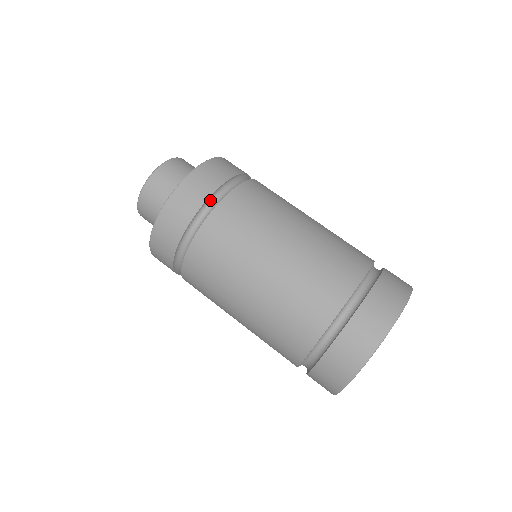
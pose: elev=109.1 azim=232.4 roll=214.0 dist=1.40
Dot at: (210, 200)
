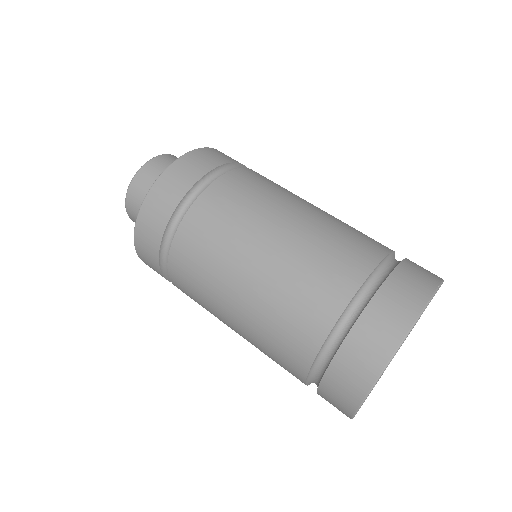
Dot at: (239, 167)
